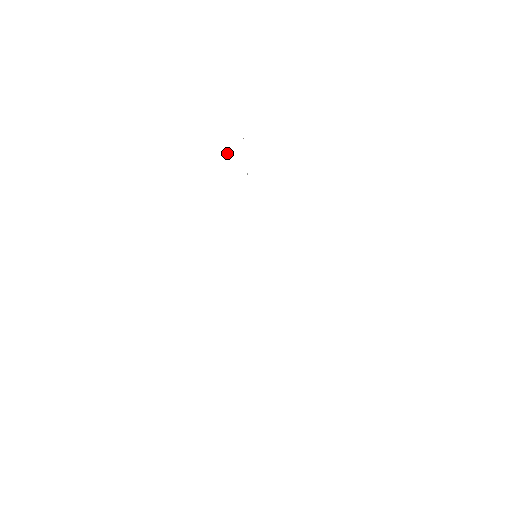
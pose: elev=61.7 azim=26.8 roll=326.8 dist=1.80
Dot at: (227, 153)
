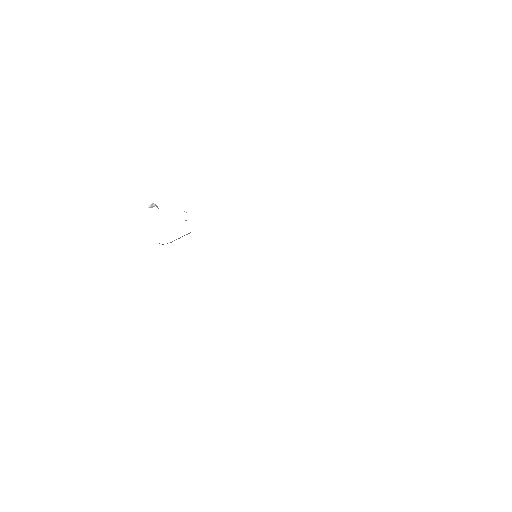
Dot at: occluded
